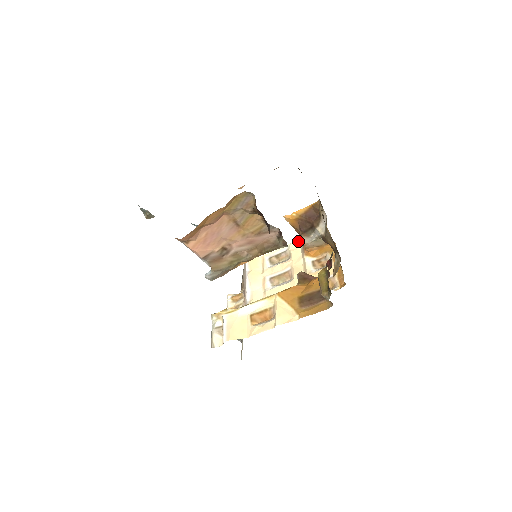
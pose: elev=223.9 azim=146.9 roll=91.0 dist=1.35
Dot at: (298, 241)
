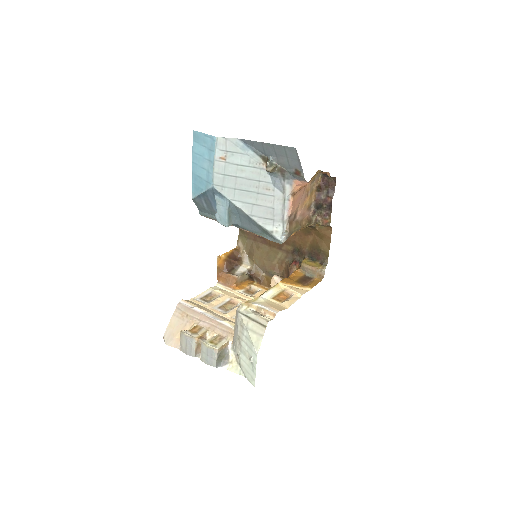
Dot at: (214, 286)
